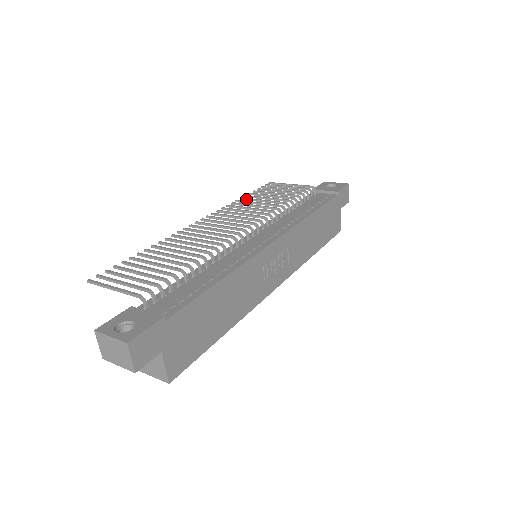
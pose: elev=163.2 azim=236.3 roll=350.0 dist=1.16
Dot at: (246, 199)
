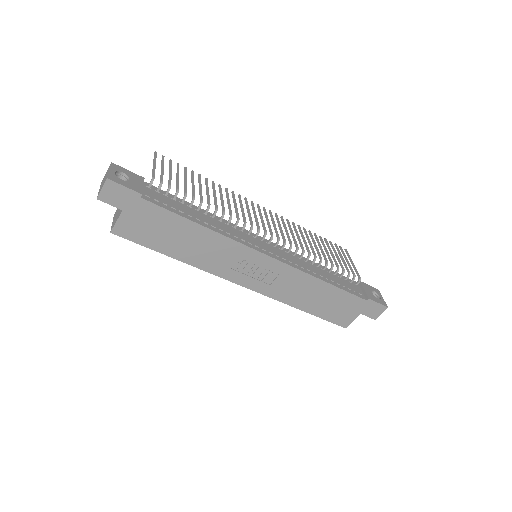
Dot at: (310, 234)
